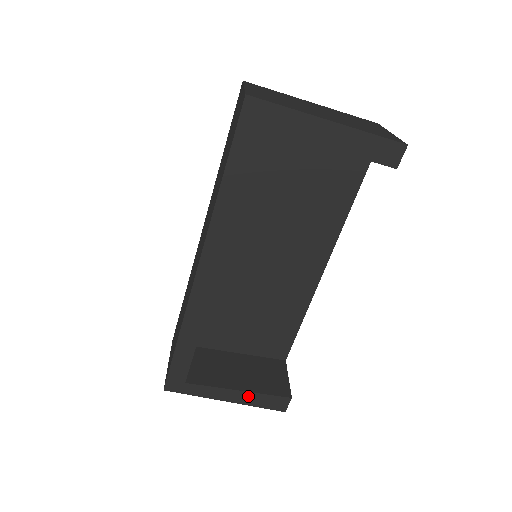
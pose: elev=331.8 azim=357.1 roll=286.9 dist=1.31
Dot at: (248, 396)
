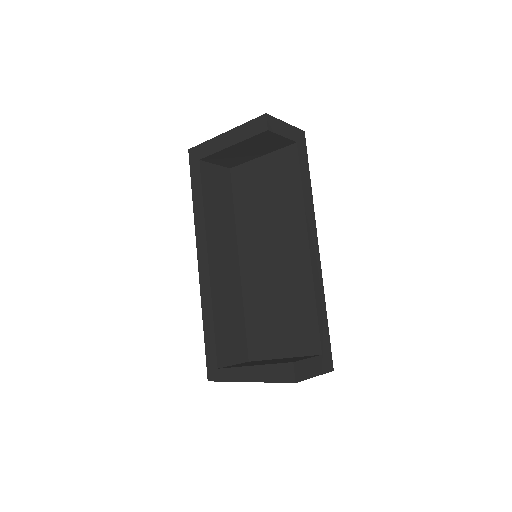
Dot at: (261, 370)
